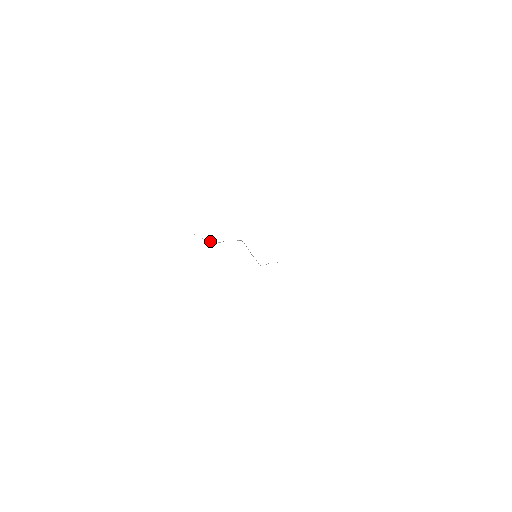
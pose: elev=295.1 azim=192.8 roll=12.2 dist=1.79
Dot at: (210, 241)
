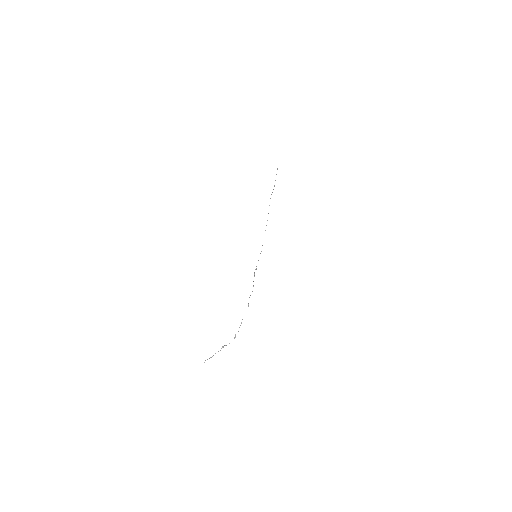
Dot at: (221, 348)
